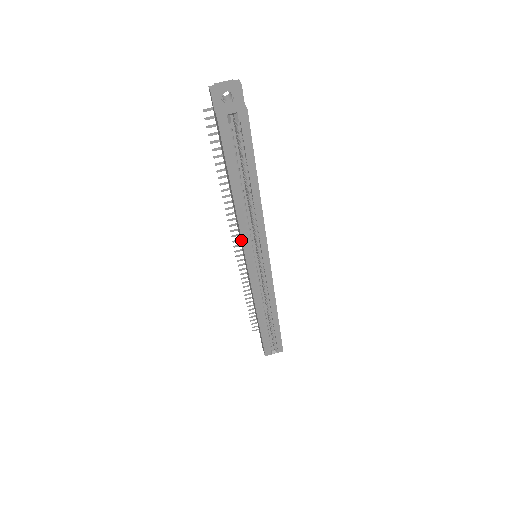
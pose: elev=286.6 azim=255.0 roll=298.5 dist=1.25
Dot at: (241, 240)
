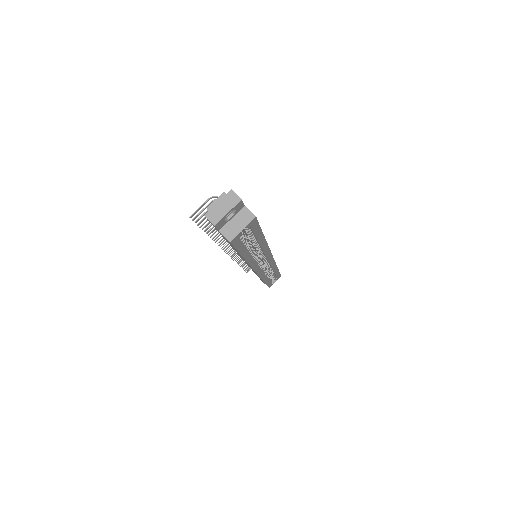
Dot at: occluded
